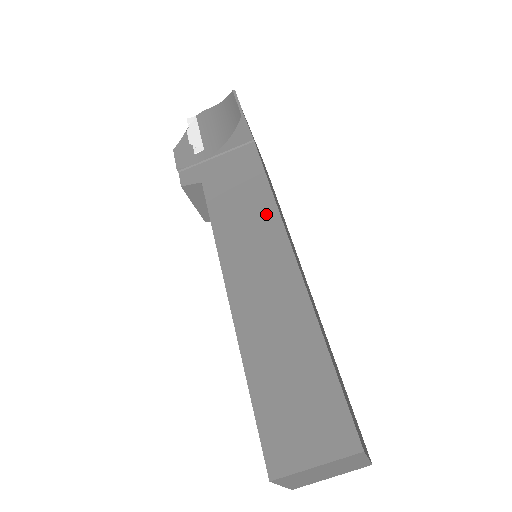
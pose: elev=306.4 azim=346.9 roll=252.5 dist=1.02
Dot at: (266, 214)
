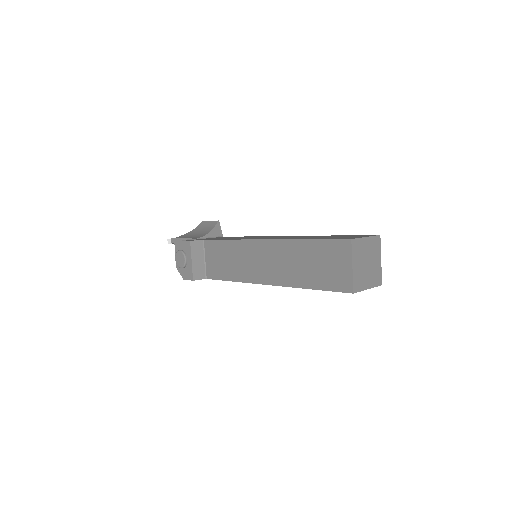
Dot at: occluded
